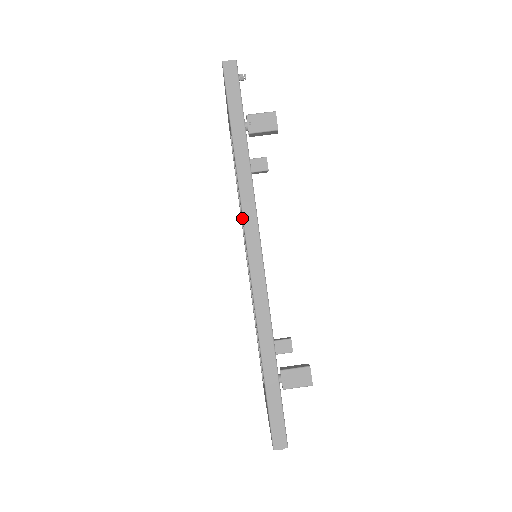
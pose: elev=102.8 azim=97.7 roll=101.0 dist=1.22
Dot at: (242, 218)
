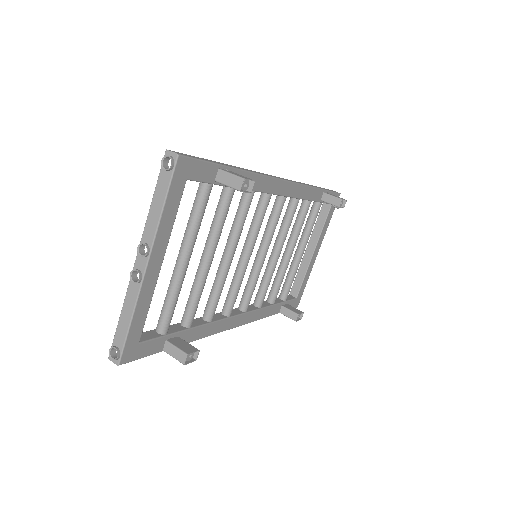
Dot at: occluded
